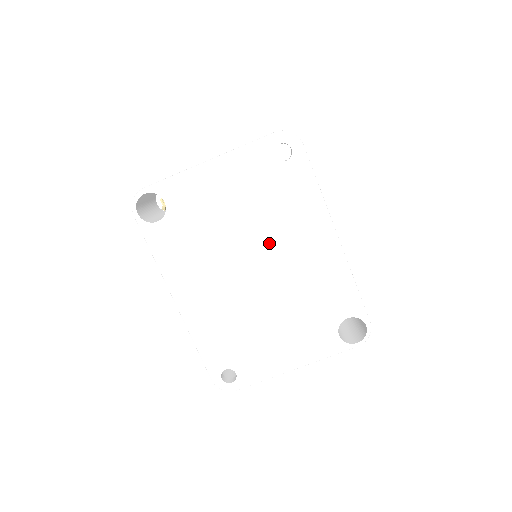
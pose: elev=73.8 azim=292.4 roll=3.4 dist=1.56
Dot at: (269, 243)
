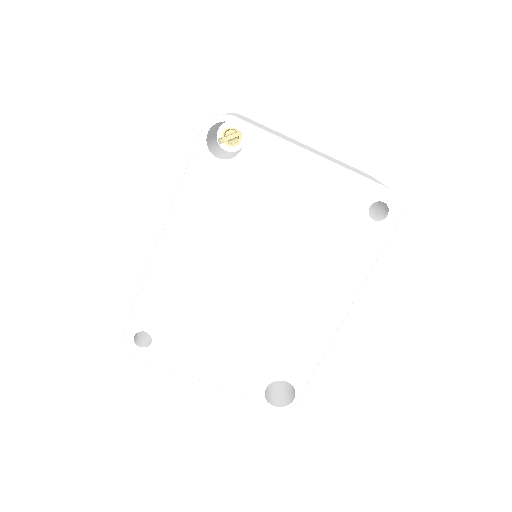
Dot at: (290, 269)
